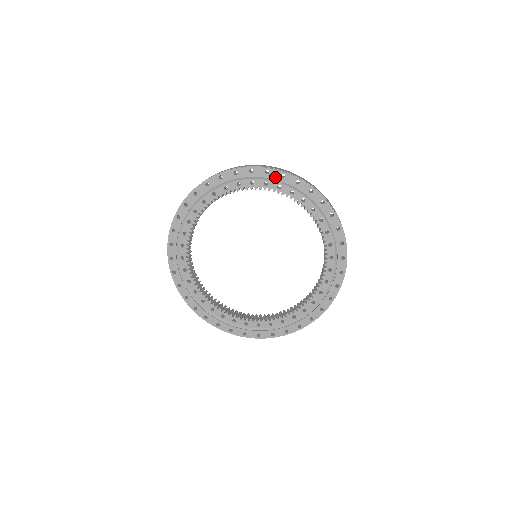
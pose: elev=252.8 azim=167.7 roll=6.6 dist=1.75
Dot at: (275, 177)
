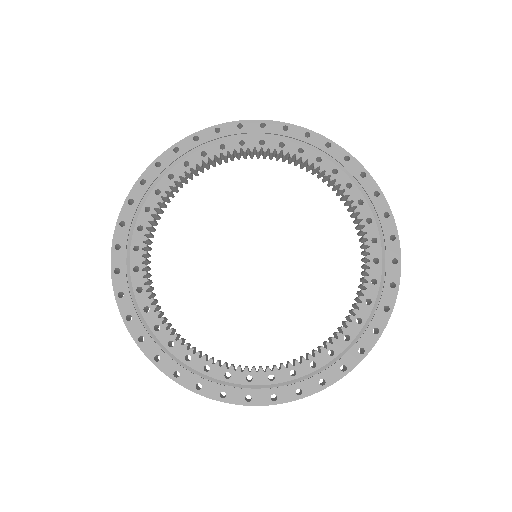
Dot at: (317, 144)
